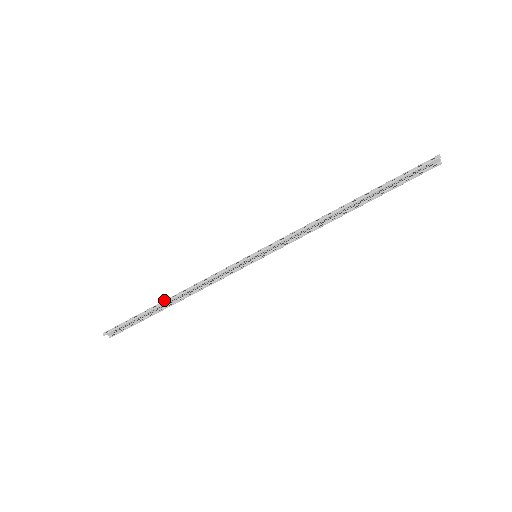
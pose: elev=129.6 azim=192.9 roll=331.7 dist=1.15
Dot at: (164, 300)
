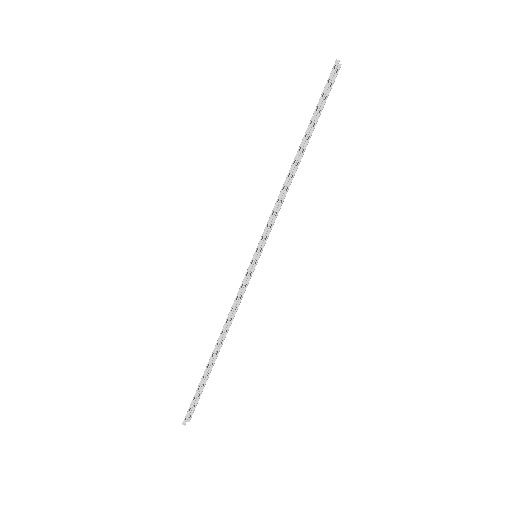
Dot at: (211, 355)
